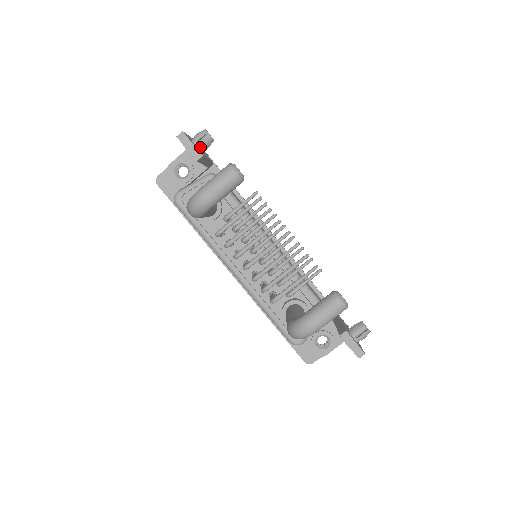
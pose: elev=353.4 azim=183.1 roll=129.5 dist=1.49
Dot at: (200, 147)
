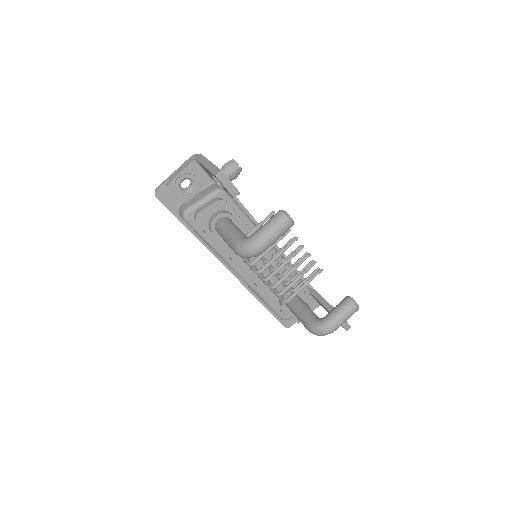
Dot at: (231, 179)
